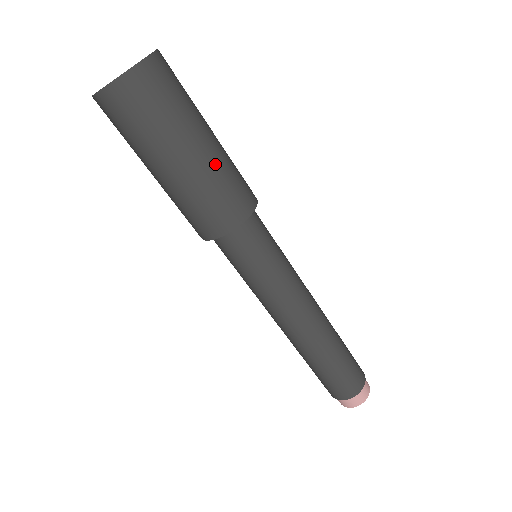
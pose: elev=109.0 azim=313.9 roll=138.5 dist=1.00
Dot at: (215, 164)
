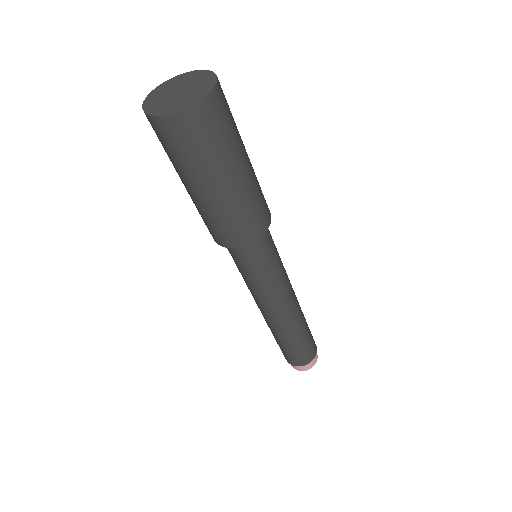
Dot at: occluded
